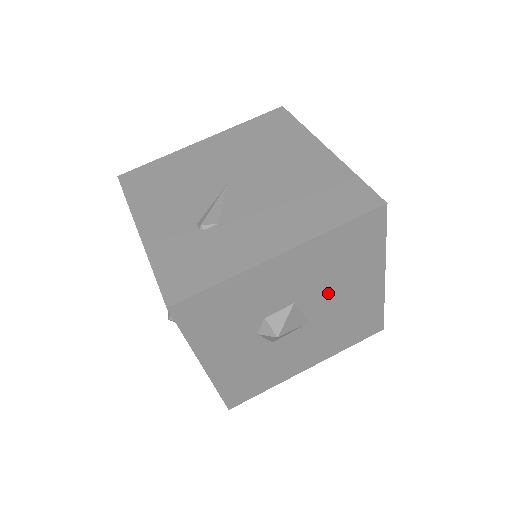
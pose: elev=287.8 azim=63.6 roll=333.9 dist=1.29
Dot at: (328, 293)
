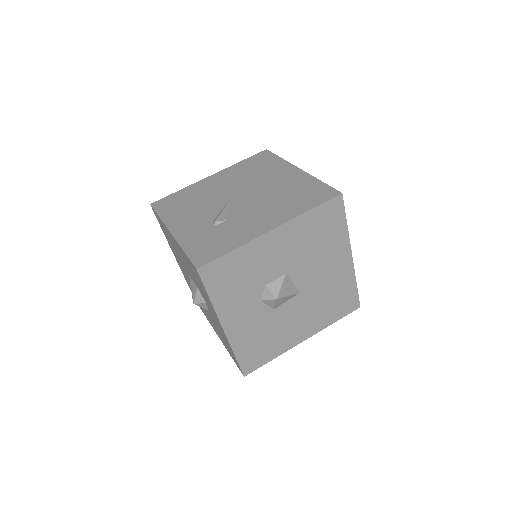
Dot at: (311, 267)
